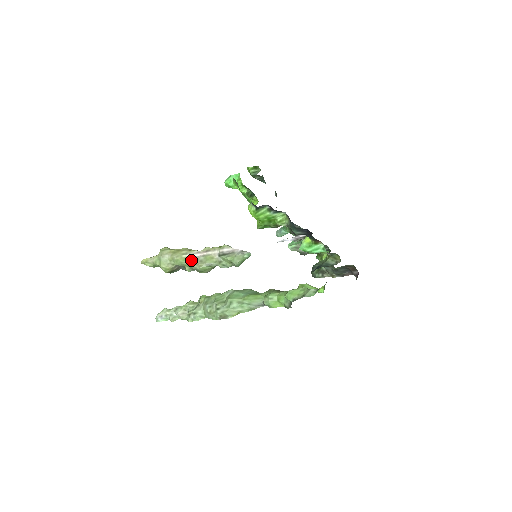
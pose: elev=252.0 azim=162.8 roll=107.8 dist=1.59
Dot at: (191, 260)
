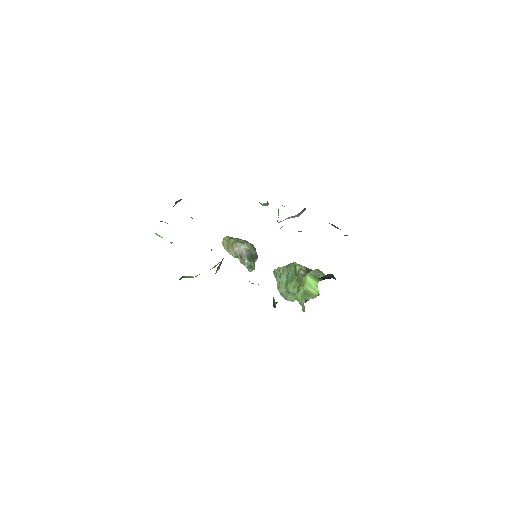
Dot at: (237, 256)
